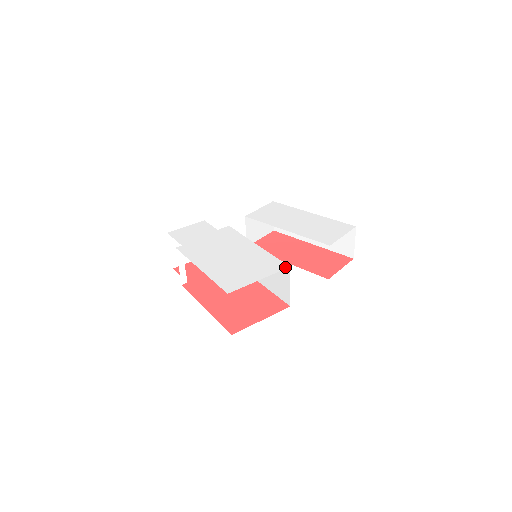
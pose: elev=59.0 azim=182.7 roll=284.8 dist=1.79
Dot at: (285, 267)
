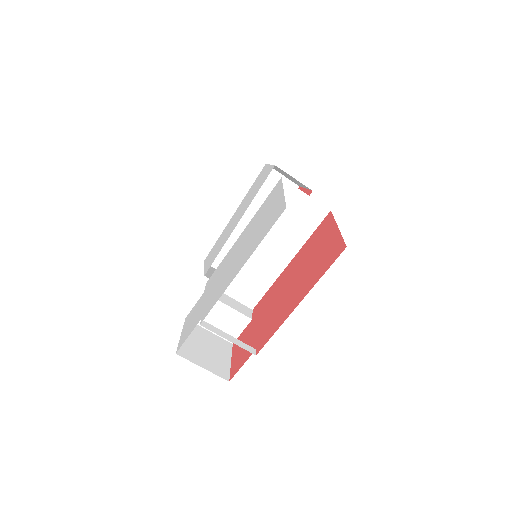
Dot at: (280, 181)
